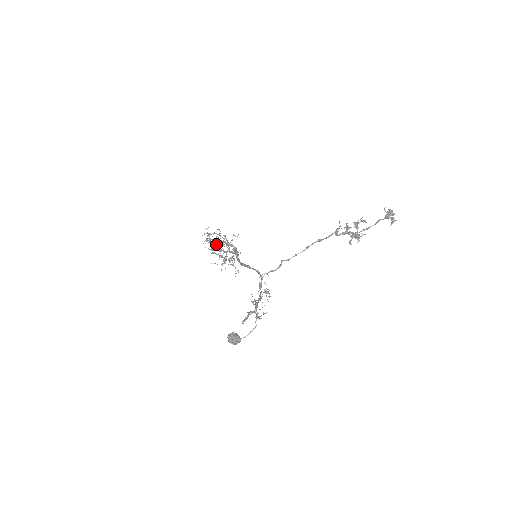
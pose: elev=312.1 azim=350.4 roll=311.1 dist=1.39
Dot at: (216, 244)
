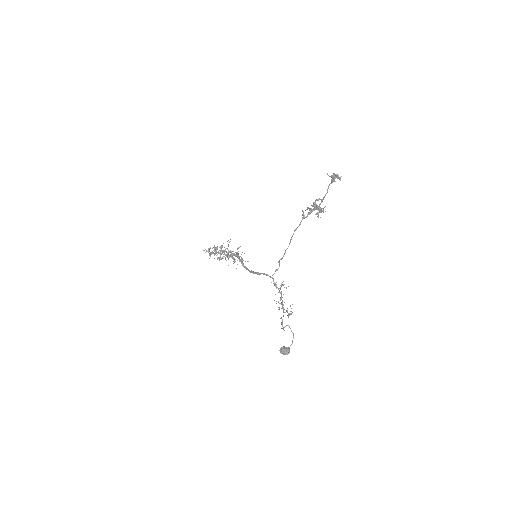
Dot at: occluded
